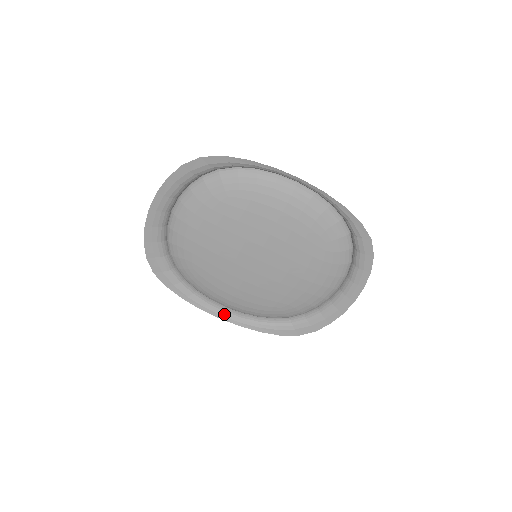
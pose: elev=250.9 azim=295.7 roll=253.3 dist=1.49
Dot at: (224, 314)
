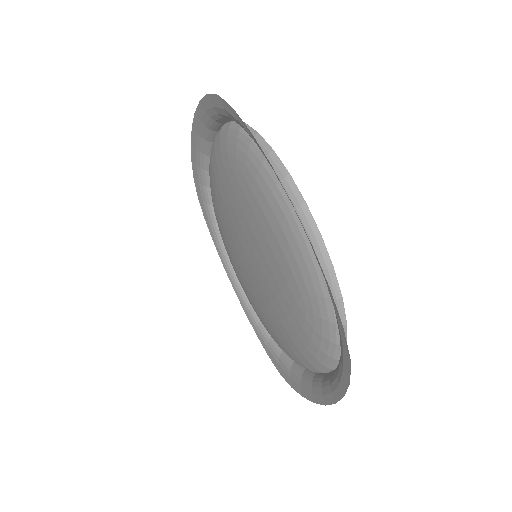
Dot at: (237, 286)
